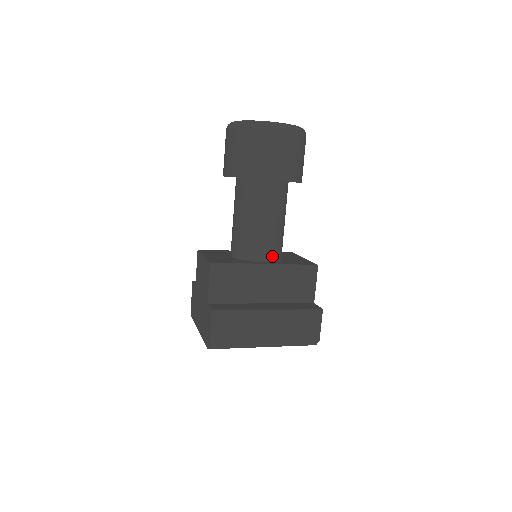
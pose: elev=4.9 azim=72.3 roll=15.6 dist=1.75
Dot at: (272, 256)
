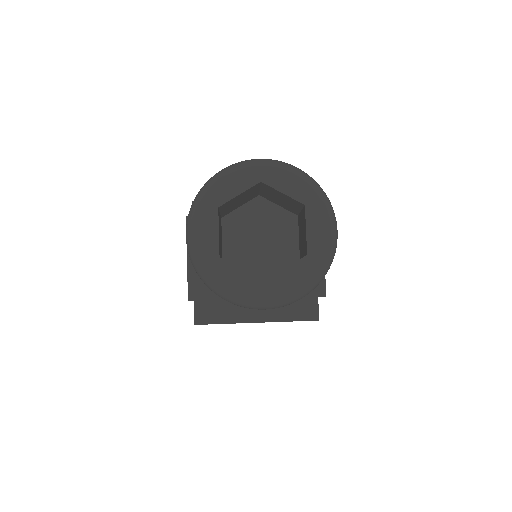
Dot at: occluded
